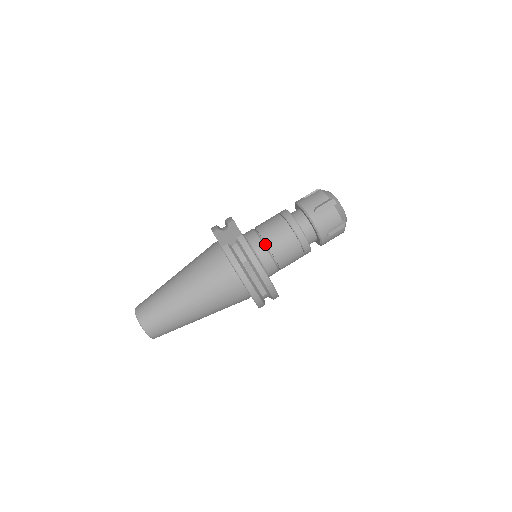
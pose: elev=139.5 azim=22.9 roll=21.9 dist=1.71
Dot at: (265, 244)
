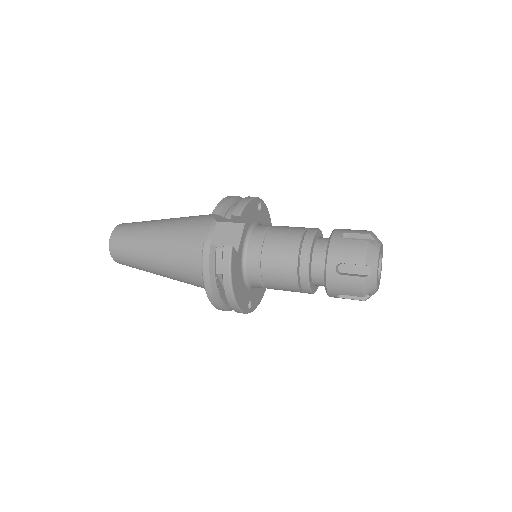
Dot at: (261, 261)
